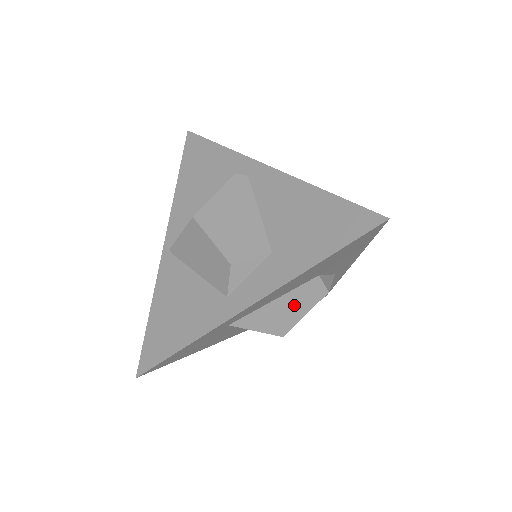
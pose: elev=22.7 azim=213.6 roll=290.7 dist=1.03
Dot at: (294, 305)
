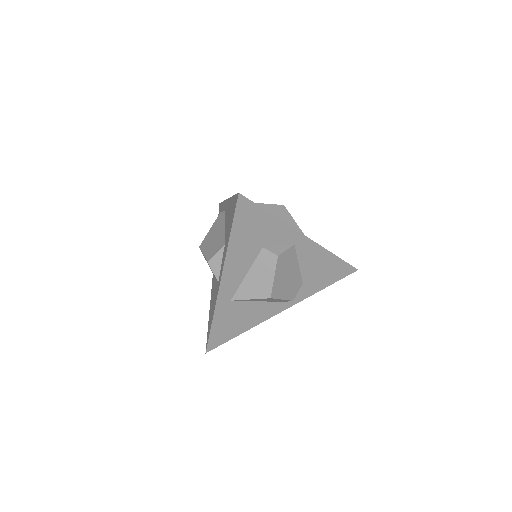
Dot at: (262, 273)
